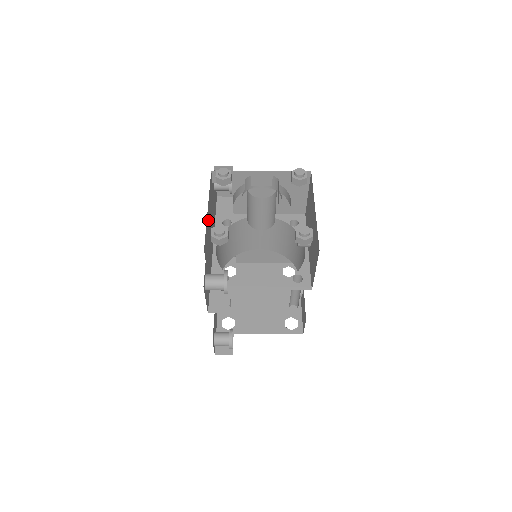
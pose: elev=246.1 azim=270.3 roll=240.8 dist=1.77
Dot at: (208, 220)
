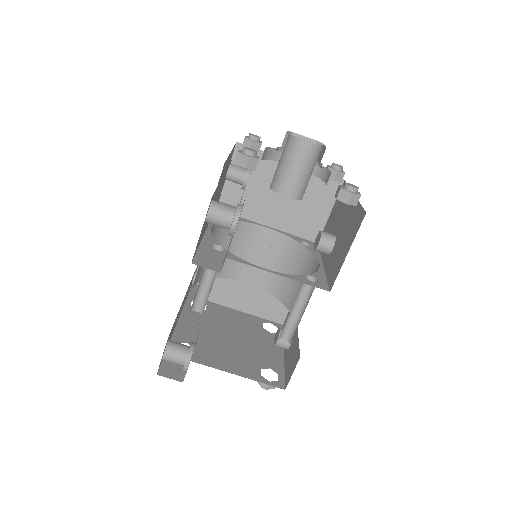
Dot at: (226, 166)
